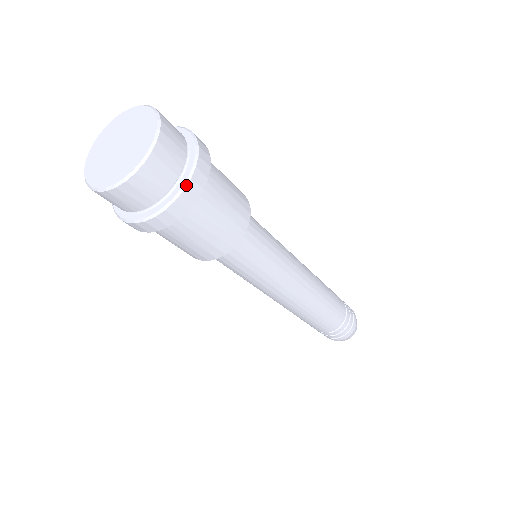
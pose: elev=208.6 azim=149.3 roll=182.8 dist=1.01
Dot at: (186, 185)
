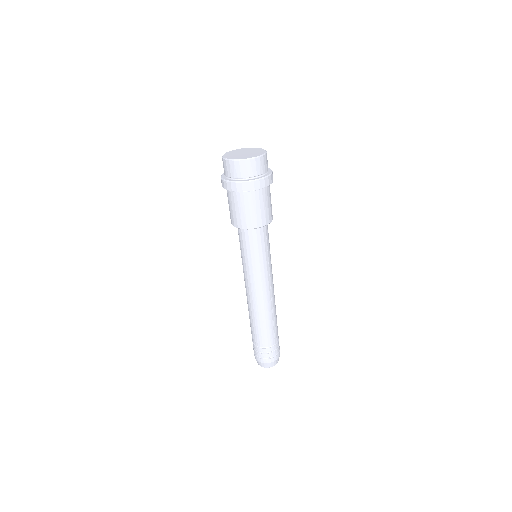
Dot at: (244, 182)
